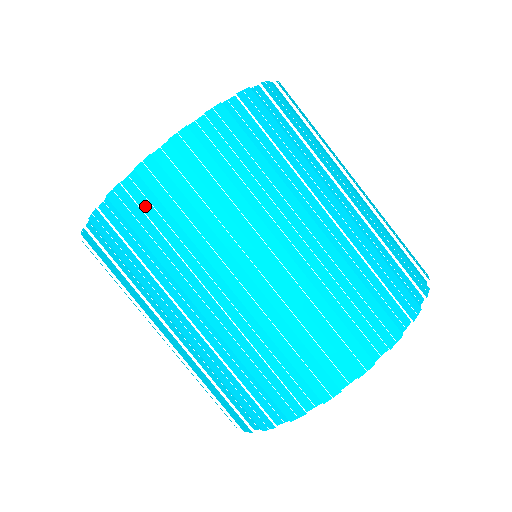
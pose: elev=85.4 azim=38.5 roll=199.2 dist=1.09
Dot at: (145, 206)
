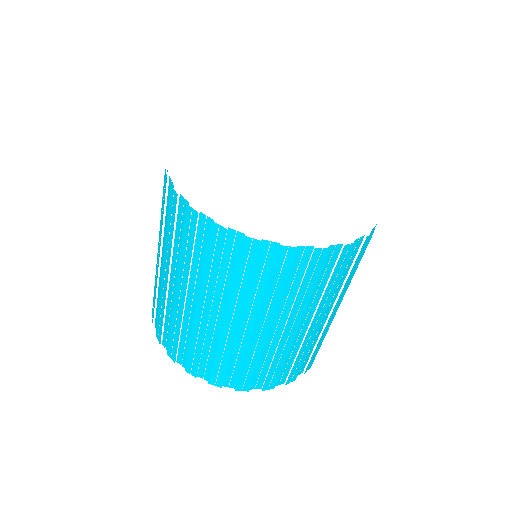
Dot at: (168, 199)
